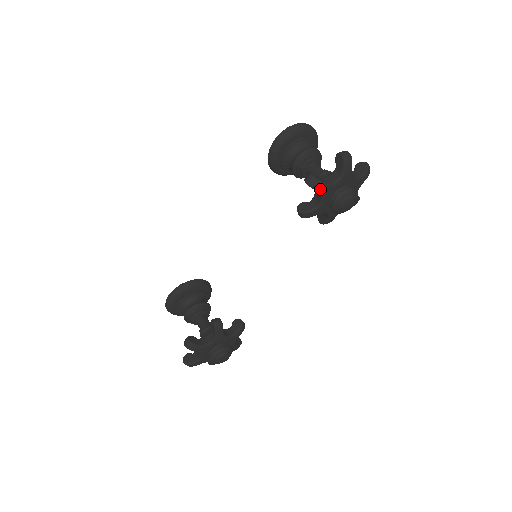
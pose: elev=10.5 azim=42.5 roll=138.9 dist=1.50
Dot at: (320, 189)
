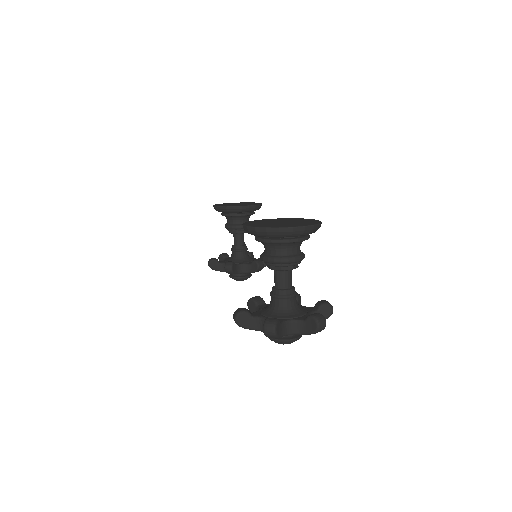
Dot at: occluded
